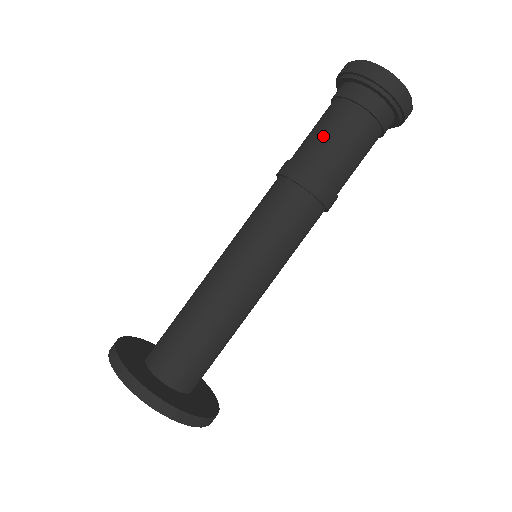
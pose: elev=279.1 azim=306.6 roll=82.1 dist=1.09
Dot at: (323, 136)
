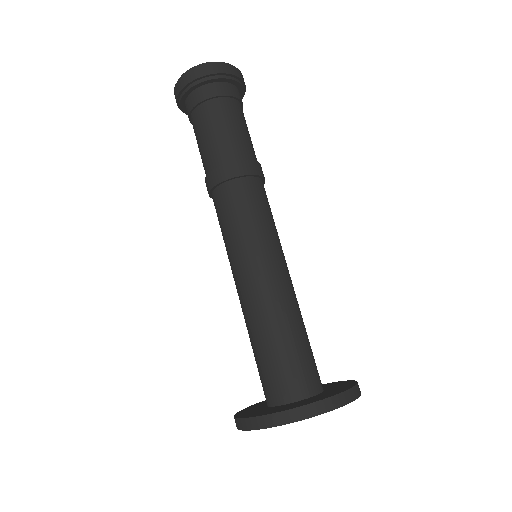
Dot at: (216, 136)
